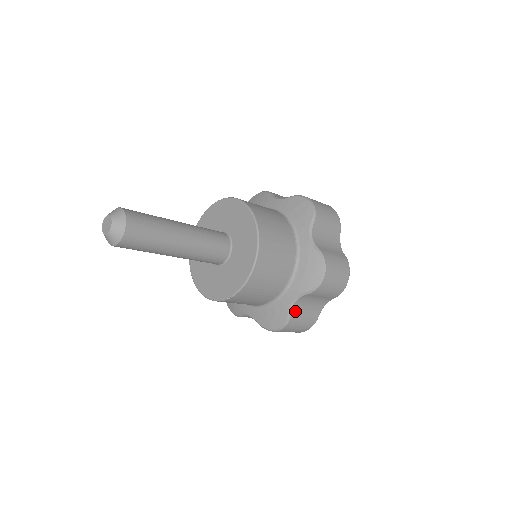
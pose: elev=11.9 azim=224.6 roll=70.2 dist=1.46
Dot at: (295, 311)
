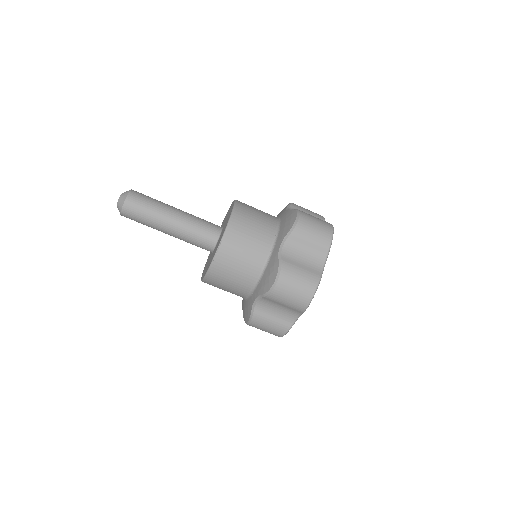
Dot at: (286, 258)
